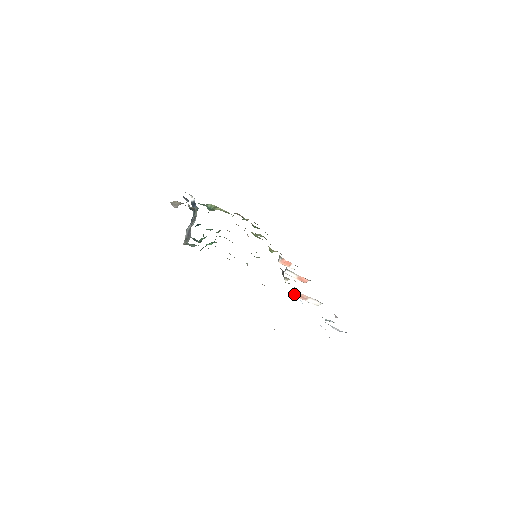
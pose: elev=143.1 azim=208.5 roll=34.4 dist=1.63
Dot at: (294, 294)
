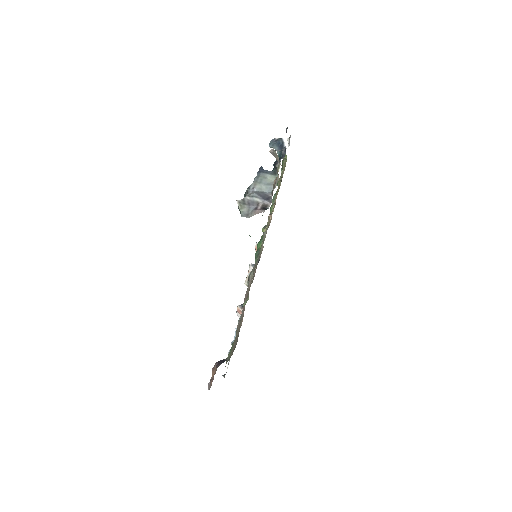
Dot at: (239, 307)
